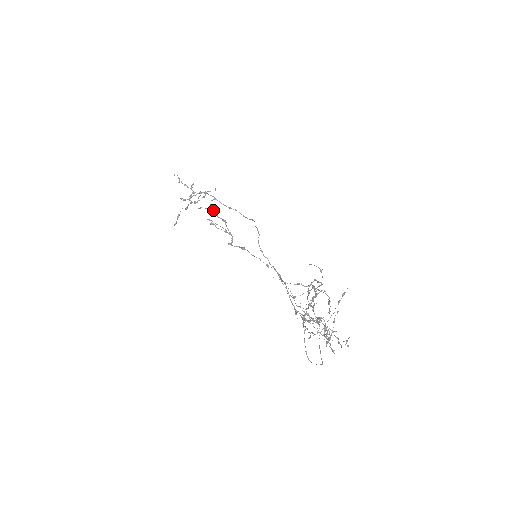
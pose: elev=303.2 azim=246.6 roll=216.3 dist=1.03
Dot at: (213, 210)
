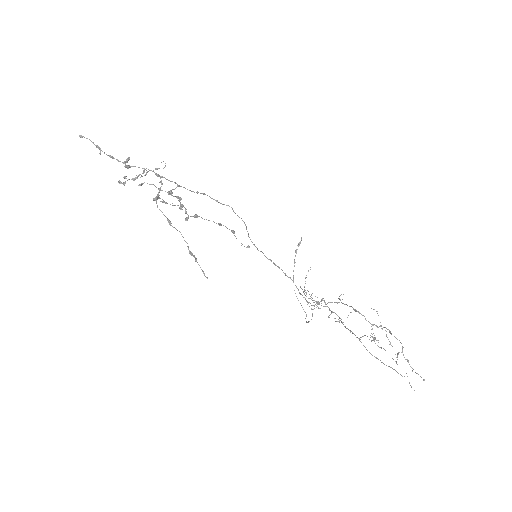
Dot at: (168, 192)
